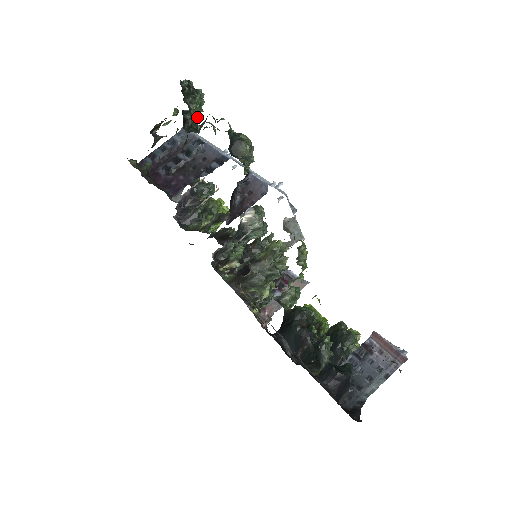
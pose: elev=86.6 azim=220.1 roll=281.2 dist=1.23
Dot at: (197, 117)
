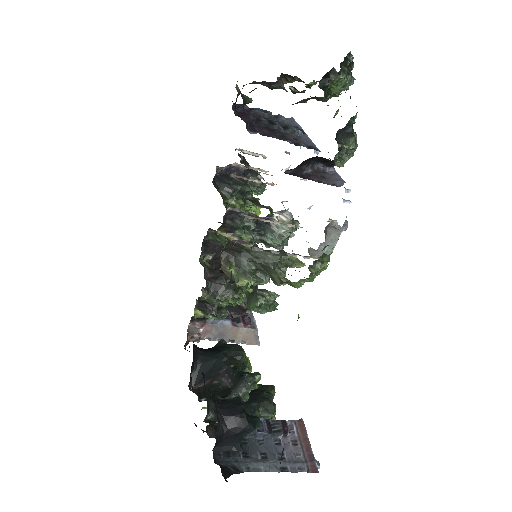
Dot at: (335, 89)
